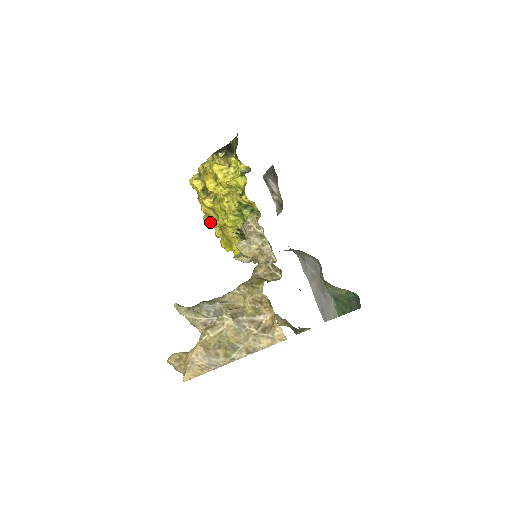
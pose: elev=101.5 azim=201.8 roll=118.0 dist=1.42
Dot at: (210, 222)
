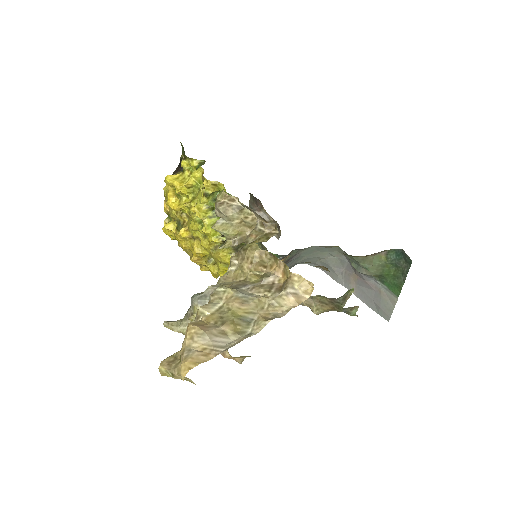
Dot at: (199, 259)
